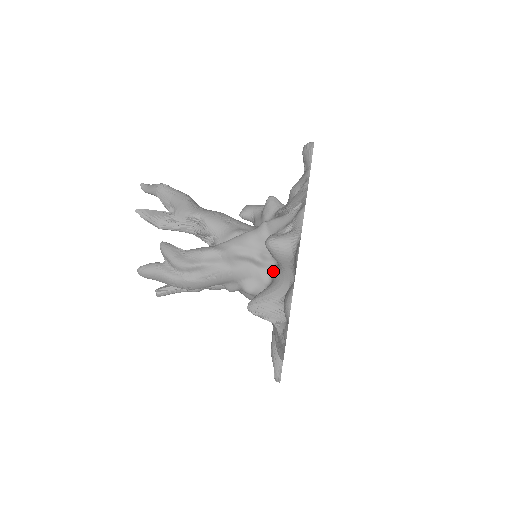
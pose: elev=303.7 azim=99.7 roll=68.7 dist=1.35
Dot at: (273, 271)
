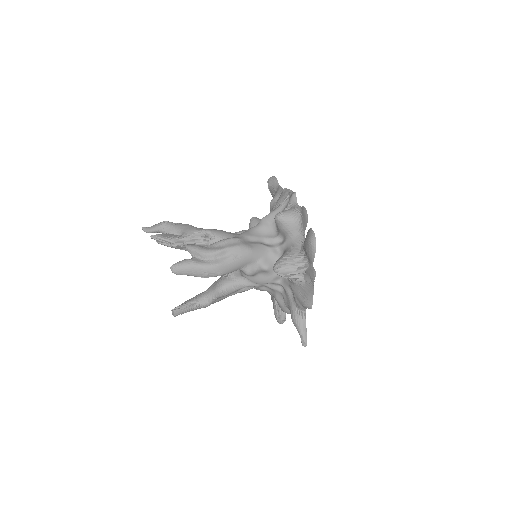
Dot at: (282, 245)
